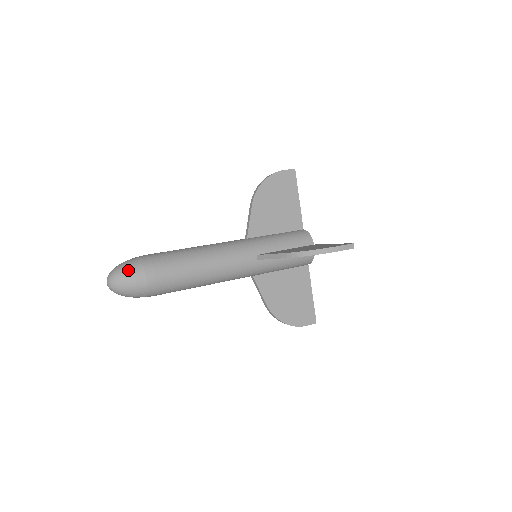
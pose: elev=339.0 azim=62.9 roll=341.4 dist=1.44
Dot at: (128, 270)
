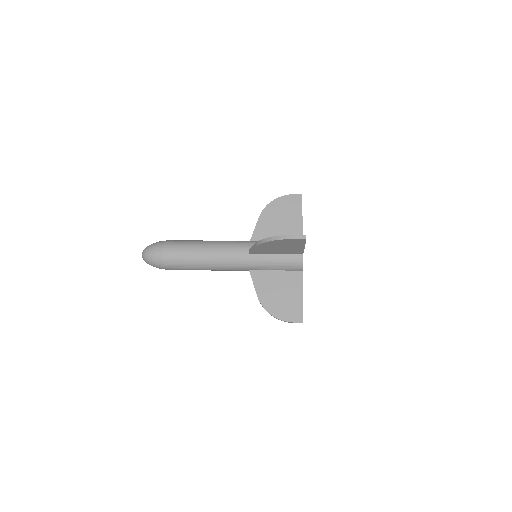
Dot at: (153, 245)
